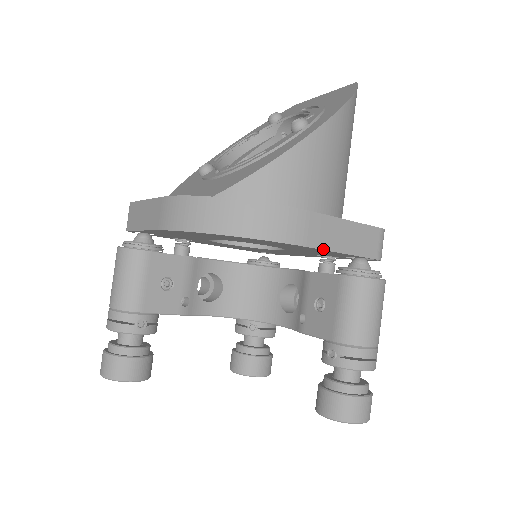
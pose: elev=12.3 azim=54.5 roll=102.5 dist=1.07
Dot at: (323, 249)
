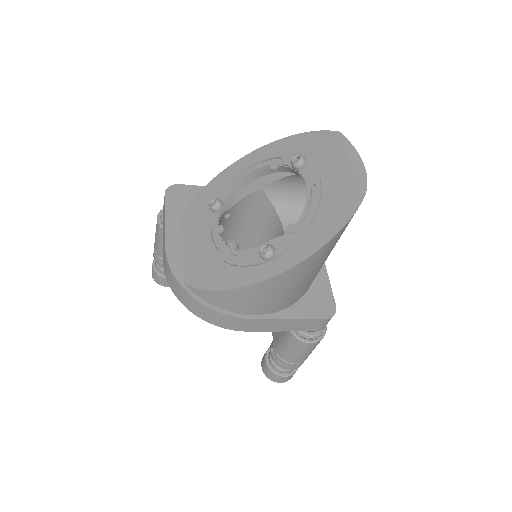
Dot at: (261, 331)
